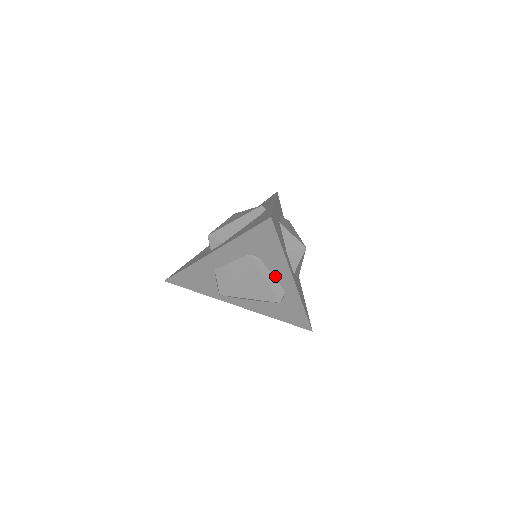
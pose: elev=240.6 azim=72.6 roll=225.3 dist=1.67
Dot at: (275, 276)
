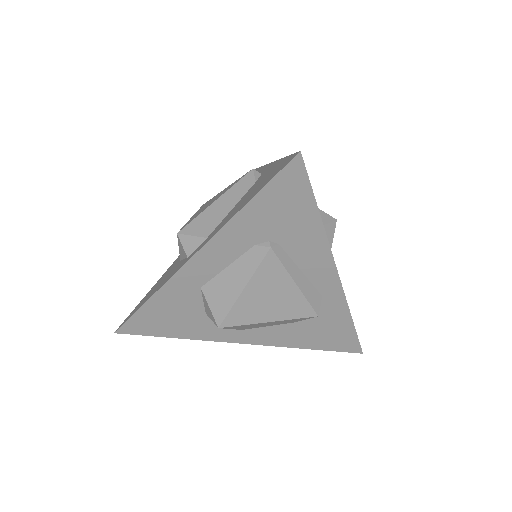
Dot at: (305, 272)
